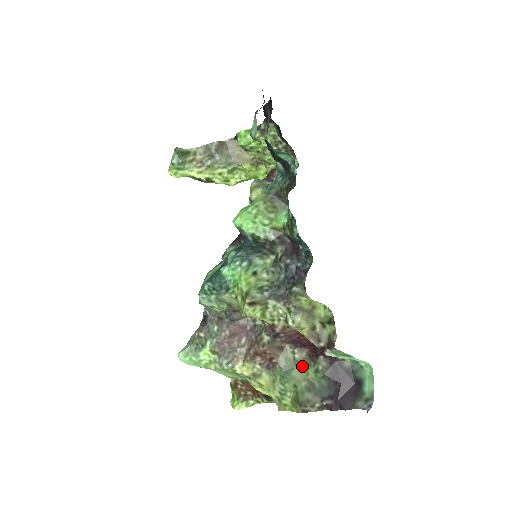
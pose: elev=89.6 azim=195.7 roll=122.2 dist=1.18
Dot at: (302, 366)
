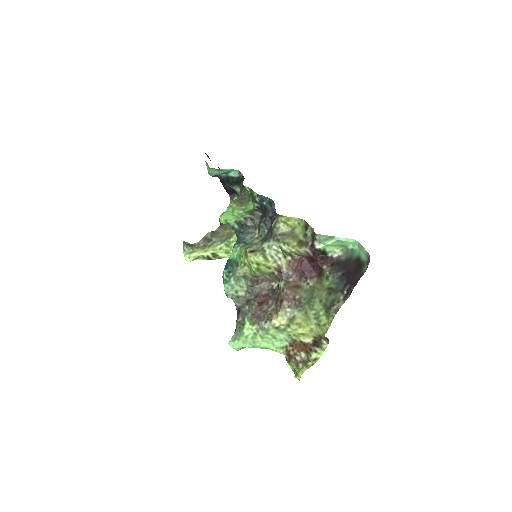
Dot at: (318, 286)
